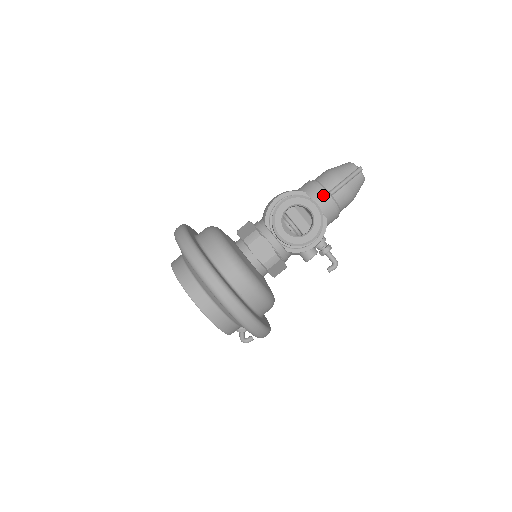
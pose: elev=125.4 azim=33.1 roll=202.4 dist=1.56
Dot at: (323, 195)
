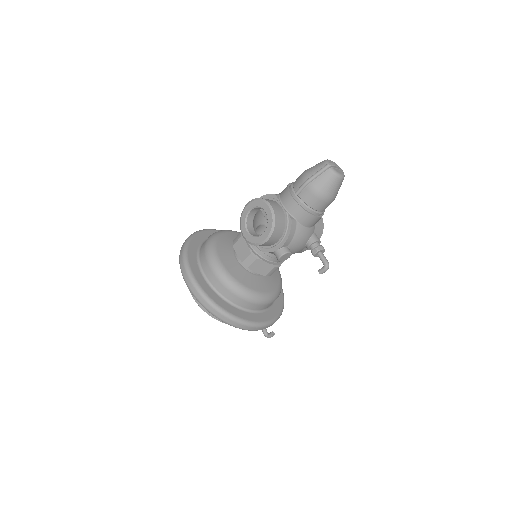
Dot at: (289, 196)
